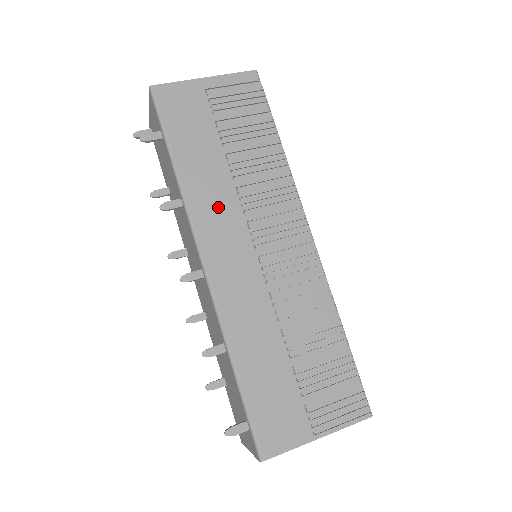
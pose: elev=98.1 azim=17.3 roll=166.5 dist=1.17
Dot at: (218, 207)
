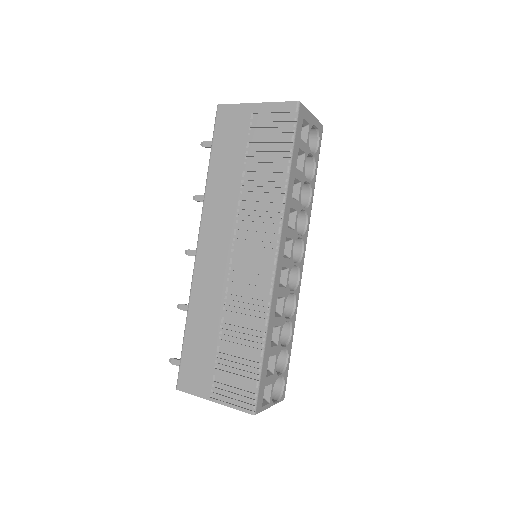
Dot at: (221, 211)
